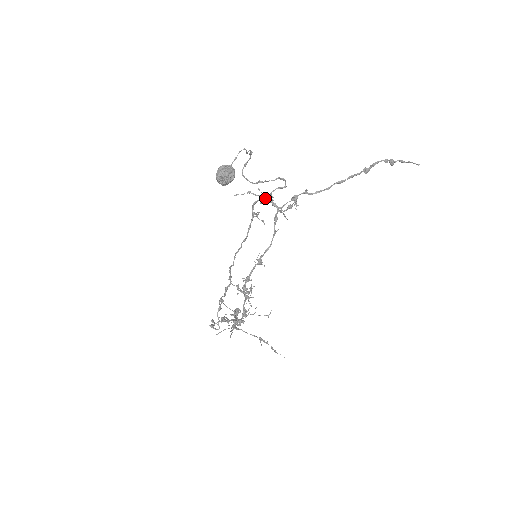
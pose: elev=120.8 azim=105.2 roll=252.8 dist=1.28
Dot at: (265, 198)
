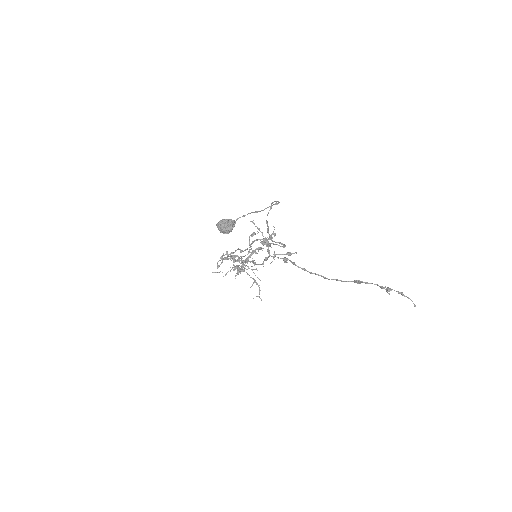
Dot at: (266, 242)
